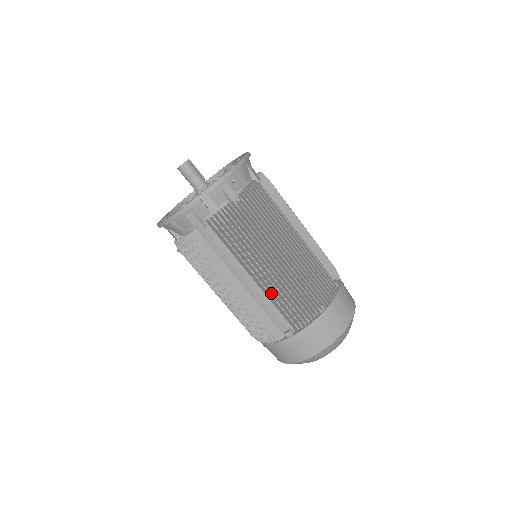
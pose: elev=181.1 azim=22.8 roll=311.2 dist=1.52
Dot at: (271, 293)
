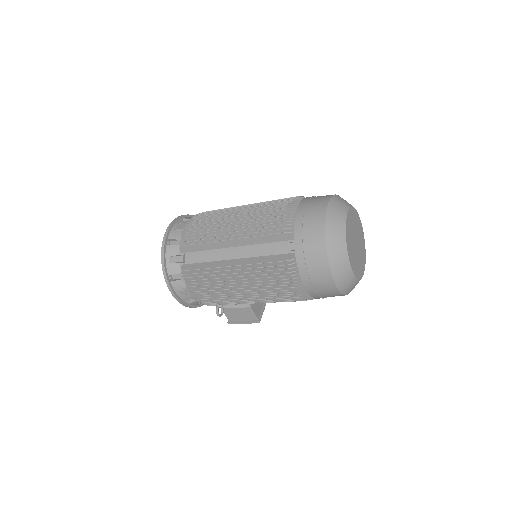
Dot at: (252, 239)
